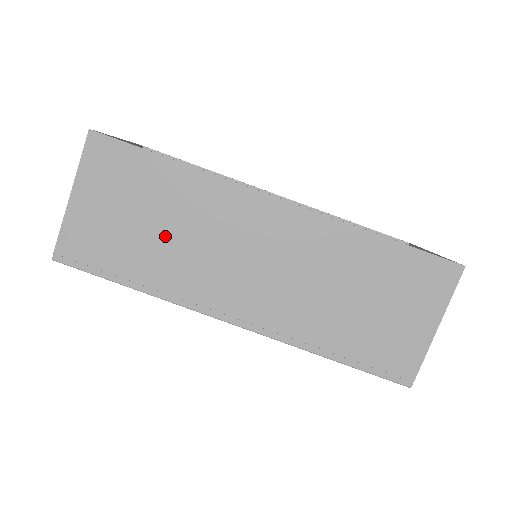
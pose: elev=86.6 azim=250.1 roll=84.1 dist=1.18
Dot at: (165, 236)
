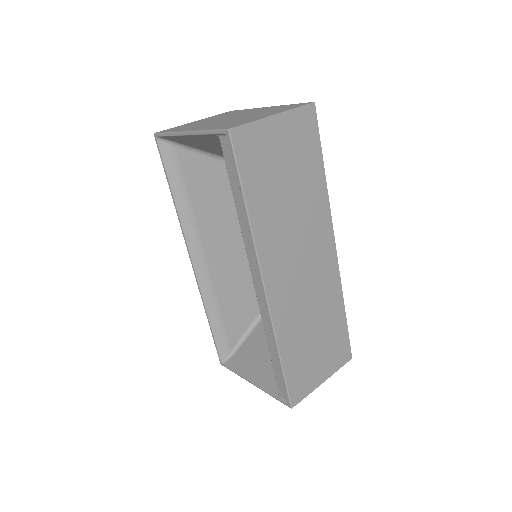
Dot at: (287, 200)
